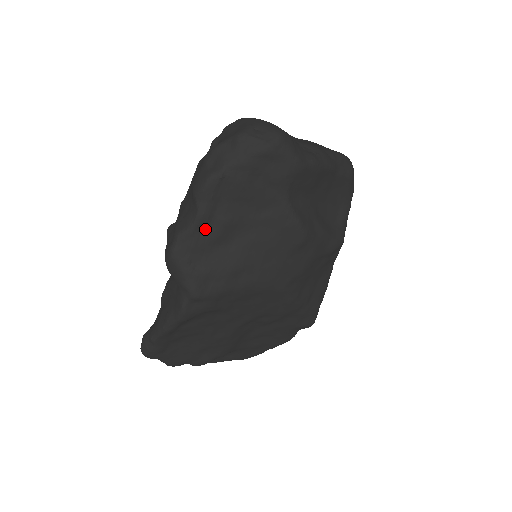
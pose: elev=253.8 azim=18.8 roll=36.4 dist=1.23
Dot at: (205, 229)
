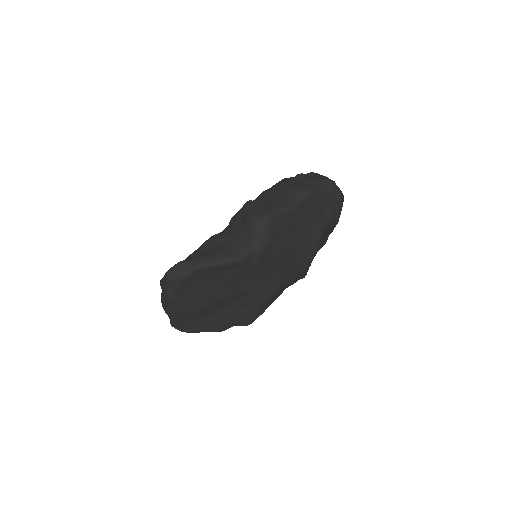
Dot at: (291, 216)
